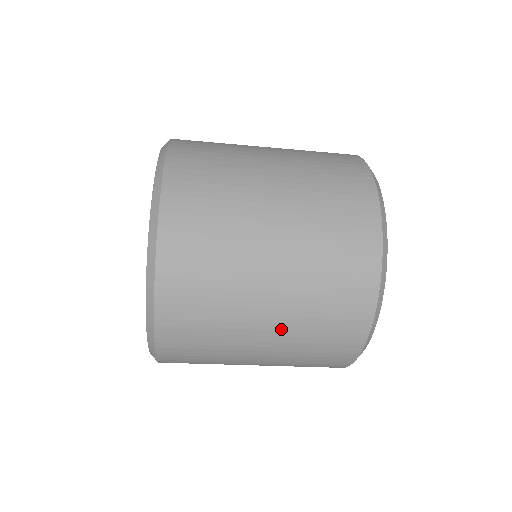
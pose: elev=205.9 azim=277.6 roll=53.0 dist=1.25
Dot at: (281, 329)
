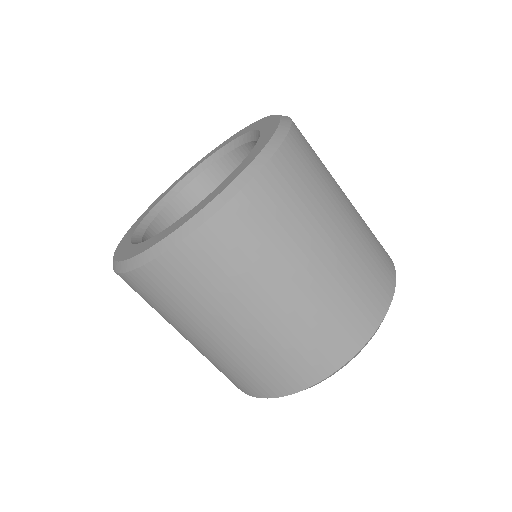
Dot at: (288, 313)
